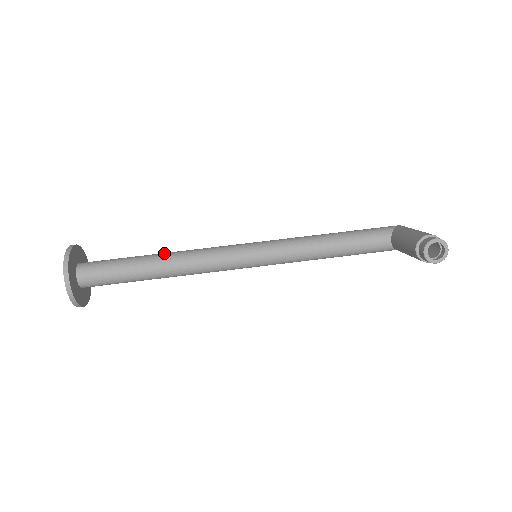
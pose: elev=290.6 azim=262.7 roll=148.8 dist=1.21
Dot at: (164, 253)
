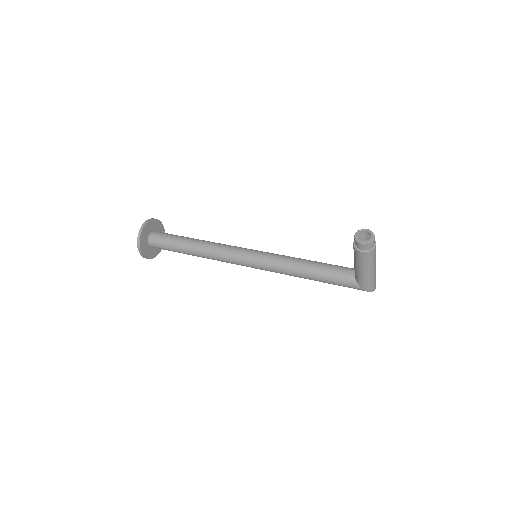
Dot at: occluded
